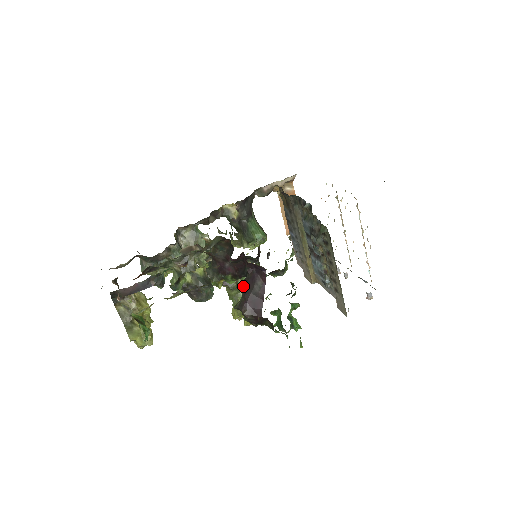
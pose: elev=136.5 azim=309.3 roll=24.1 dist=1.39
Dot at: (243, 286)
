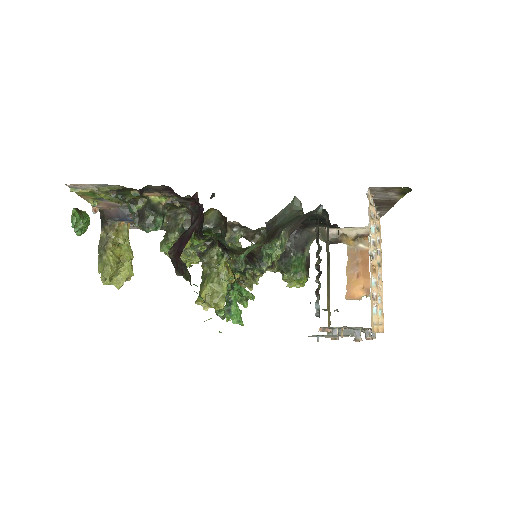
Dot at: occluded
